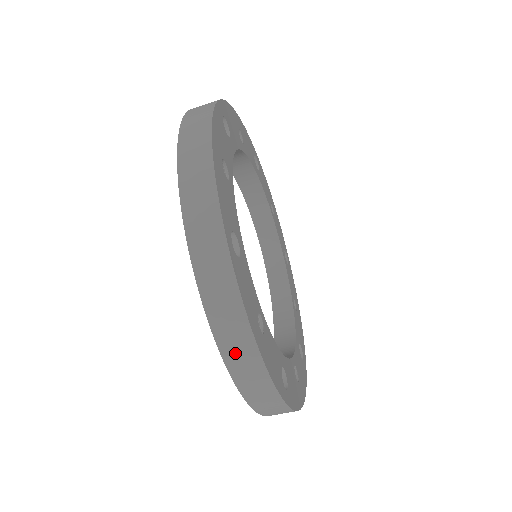
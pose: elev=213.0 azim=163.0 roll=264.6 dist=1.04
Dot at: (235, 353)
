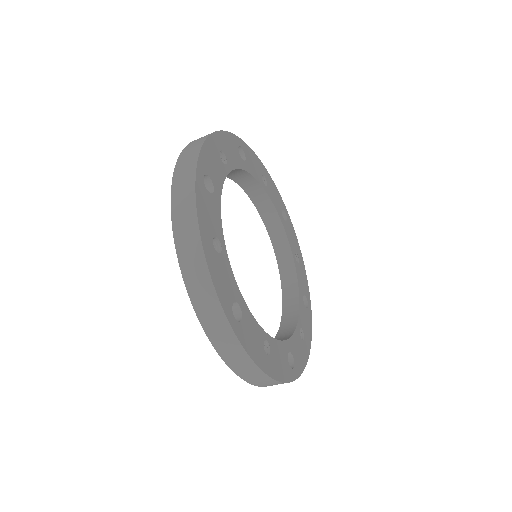
Dot at: (186, 248)
